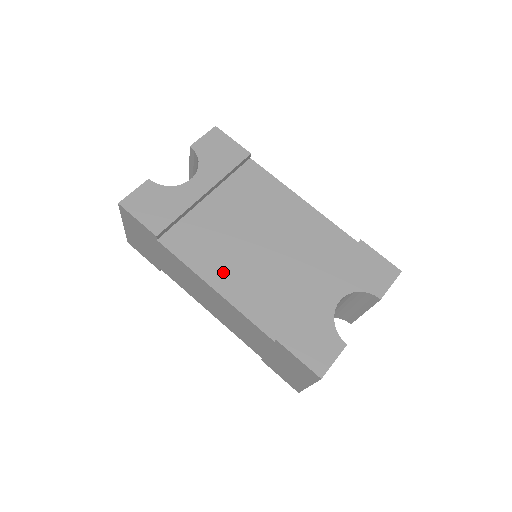
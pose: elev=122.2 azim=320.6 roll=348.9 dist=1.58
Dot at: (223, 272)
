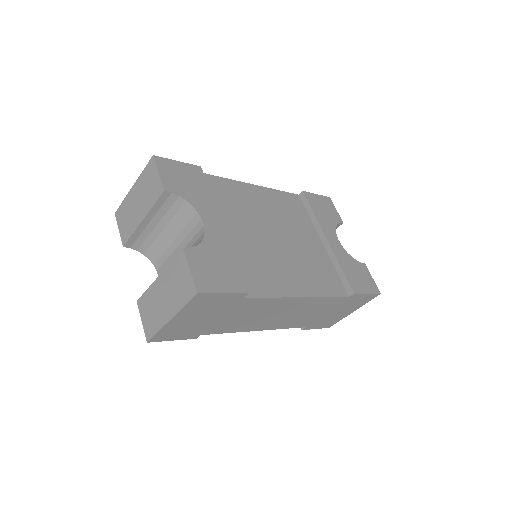
Dot at: (292, 280)
